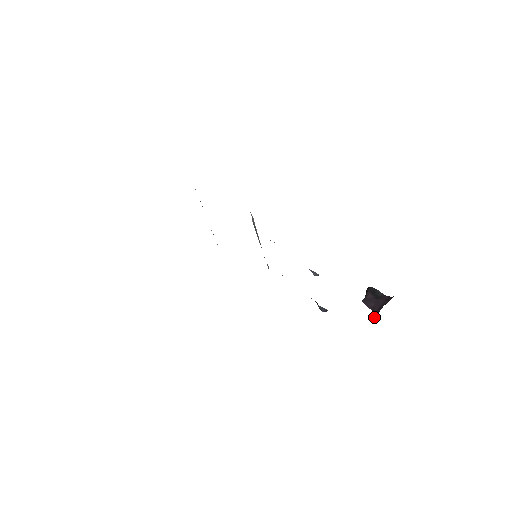
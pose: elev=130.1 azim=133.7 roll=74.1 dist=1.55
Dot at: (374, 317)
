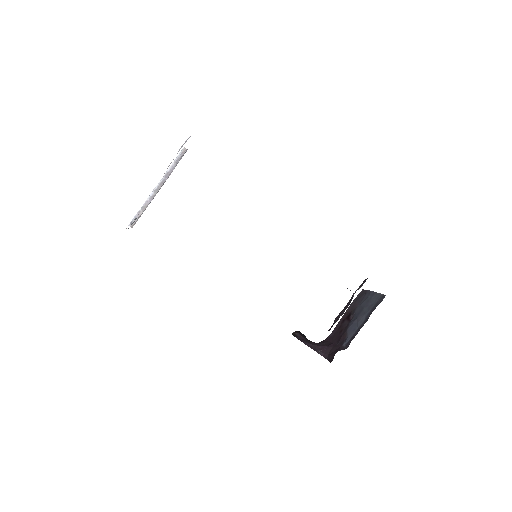
Dot at: (320, 354)
